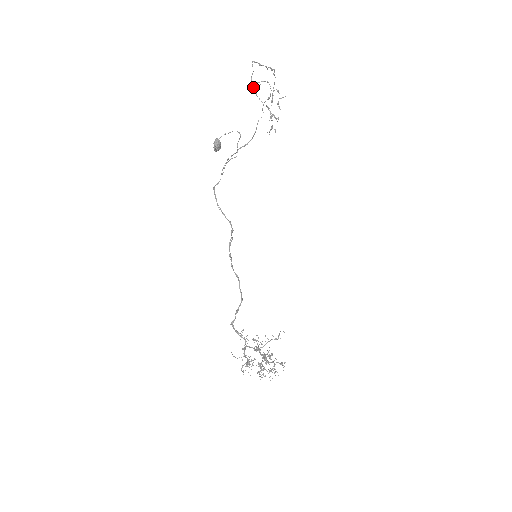
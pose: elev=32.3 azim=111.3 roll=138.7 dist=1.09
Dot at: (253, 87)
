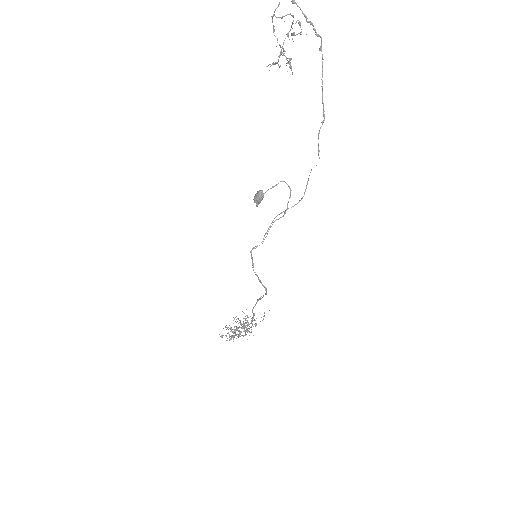
Dot at: (272, 21)
